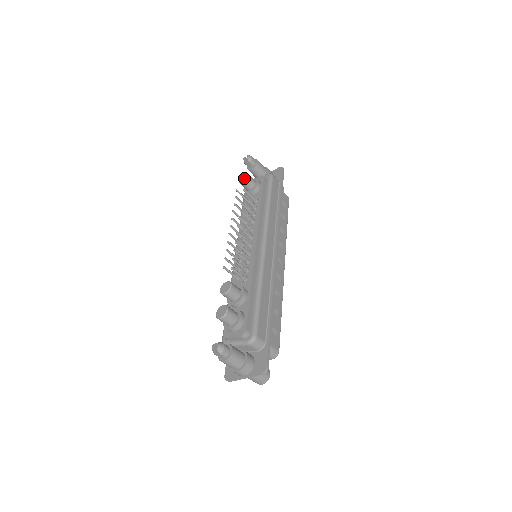
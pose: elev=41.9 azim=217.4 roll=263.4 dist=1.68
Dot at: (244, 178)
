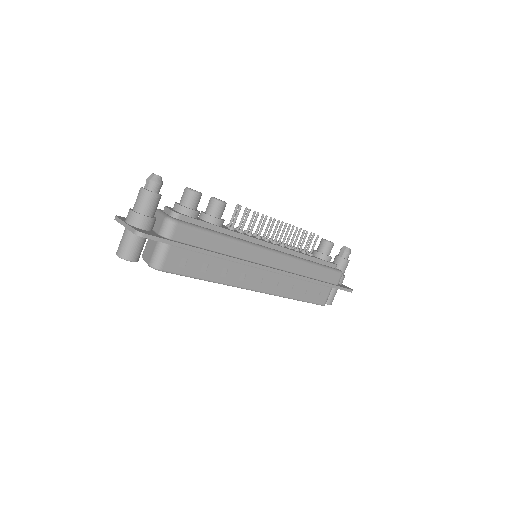
Dot at: occluded
